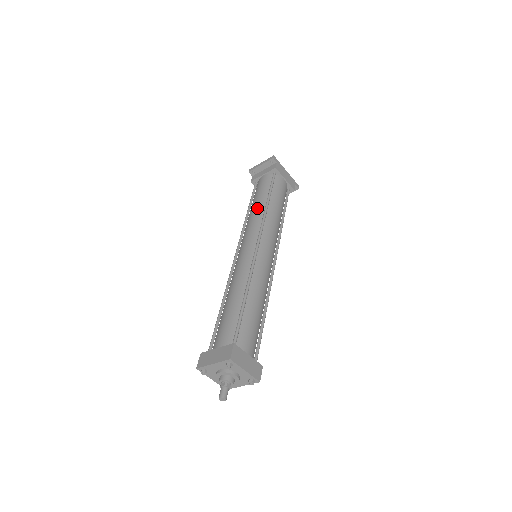
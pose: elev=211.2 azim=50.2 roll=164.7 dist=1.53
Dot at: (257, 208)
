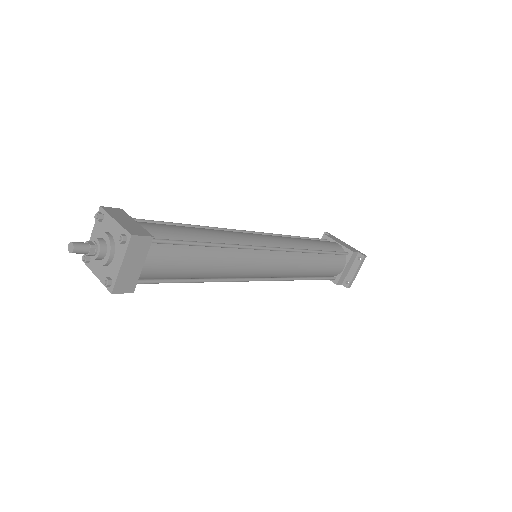
Dot at: occluded
